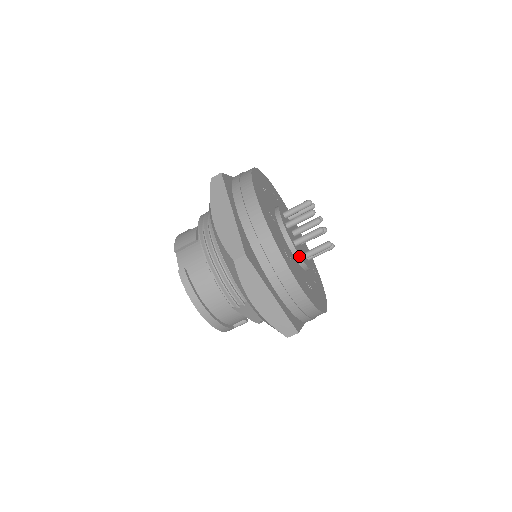
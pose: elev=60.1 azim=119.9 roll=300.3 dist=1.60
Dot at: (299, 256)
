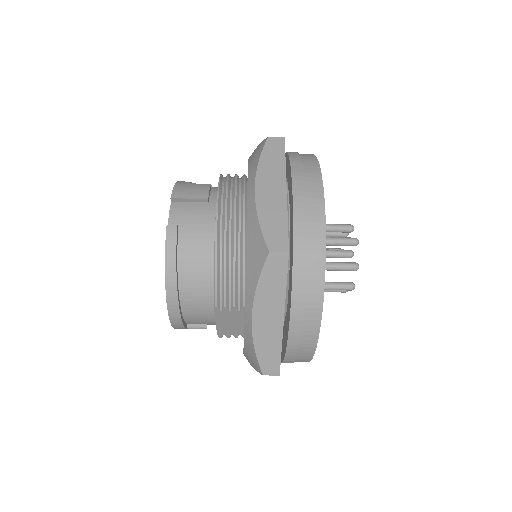
Dot at: occluded
